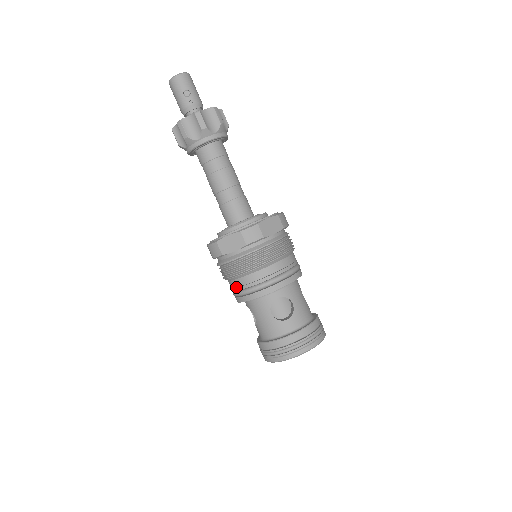
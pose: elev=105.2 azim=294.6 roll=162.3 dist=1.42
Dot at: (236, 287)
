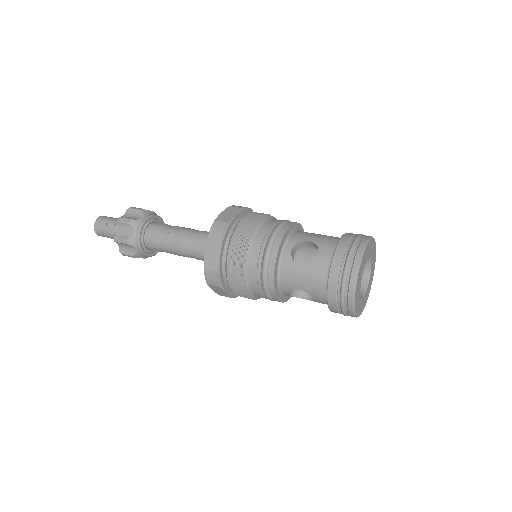
Dot at: (258, 285)
